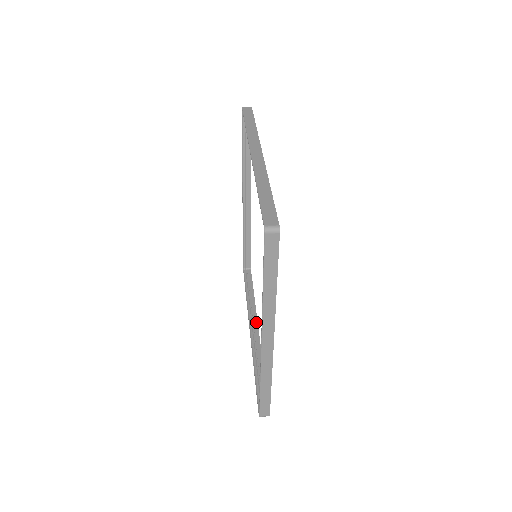
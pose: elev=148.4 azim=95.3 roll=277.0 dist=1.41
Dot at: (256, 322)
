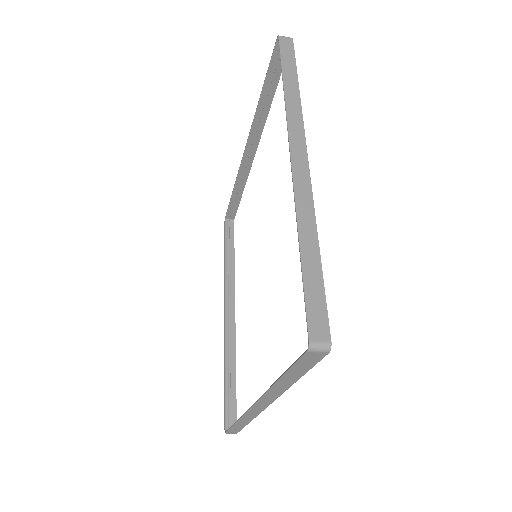
Dot at: occluded
